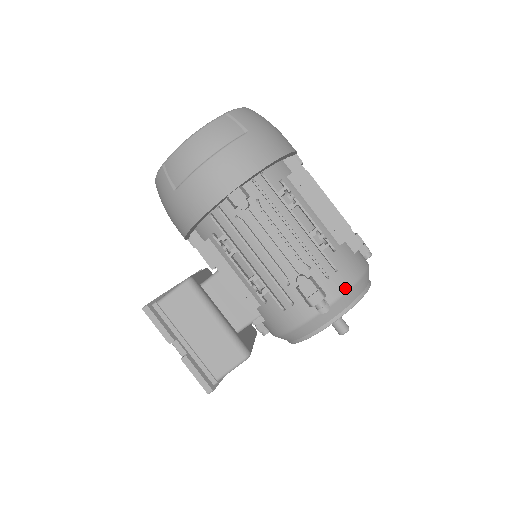
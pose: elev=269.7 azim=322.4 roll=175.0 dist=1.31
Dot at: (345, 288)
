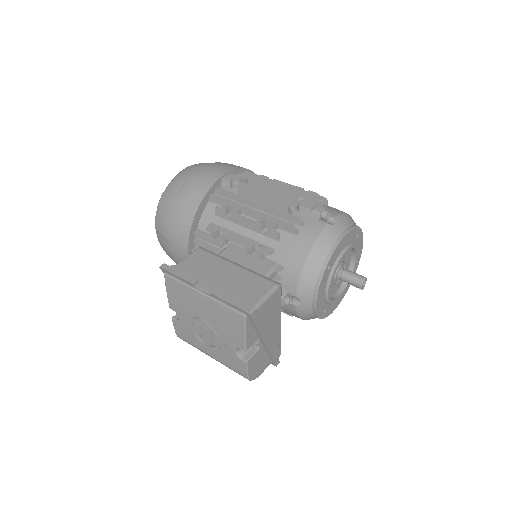
Dot at: (340, 212)
